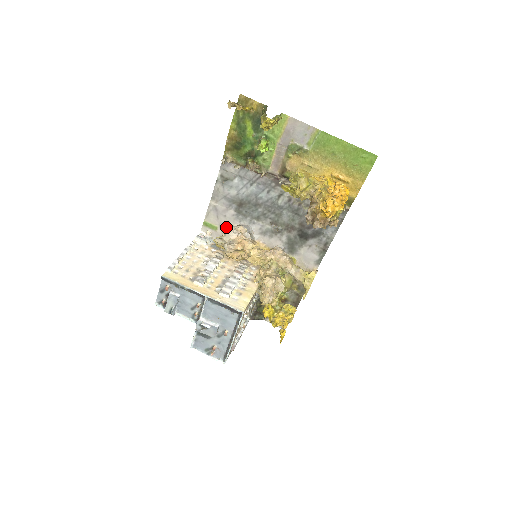
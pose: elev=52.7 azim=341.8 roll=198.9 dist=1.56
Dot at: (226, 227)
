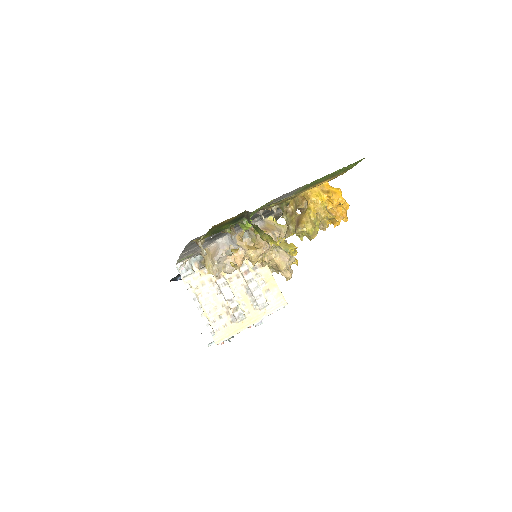
Dot at: occluded
